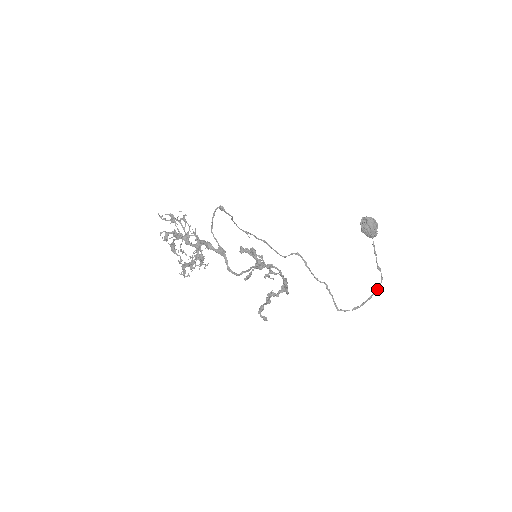
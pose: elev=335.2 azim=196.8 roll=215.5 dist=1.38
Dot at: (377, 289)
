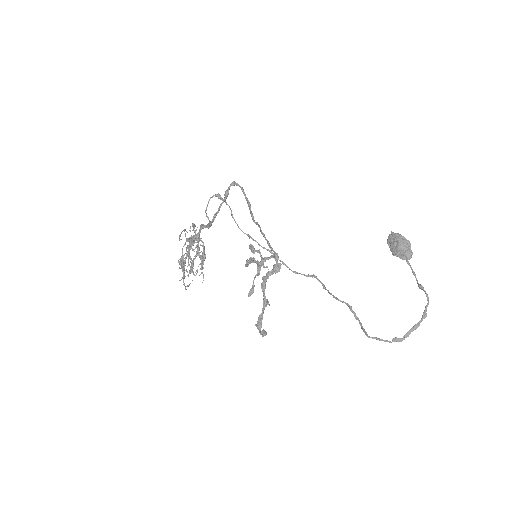
Dot at: (424, 313)
